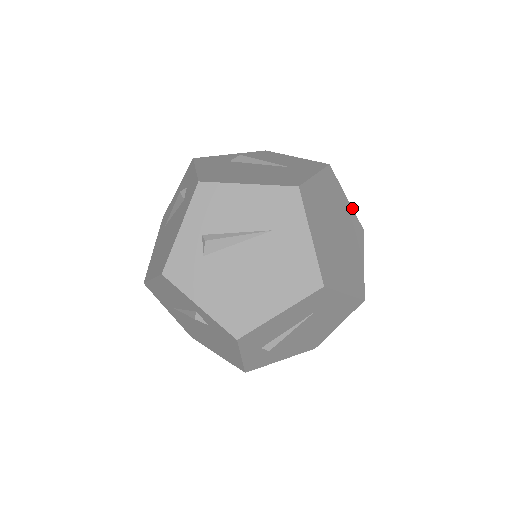
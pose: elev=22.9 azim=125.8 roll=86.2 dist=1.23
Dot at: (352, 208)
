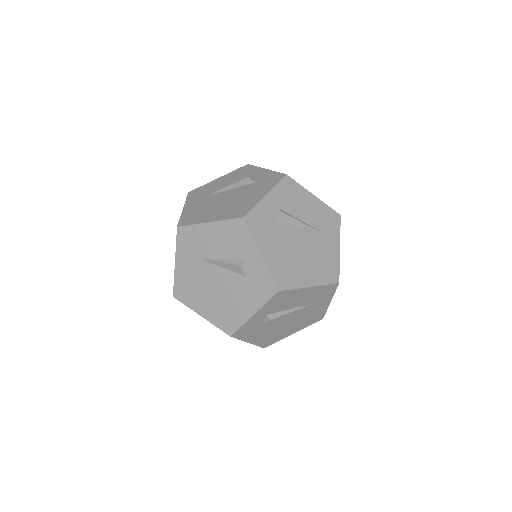
Dot at: occluded
